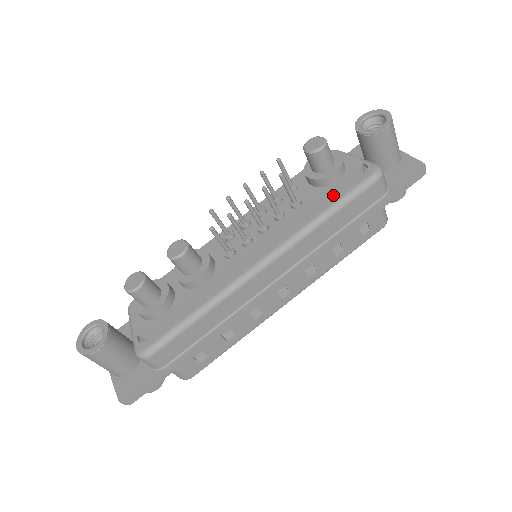
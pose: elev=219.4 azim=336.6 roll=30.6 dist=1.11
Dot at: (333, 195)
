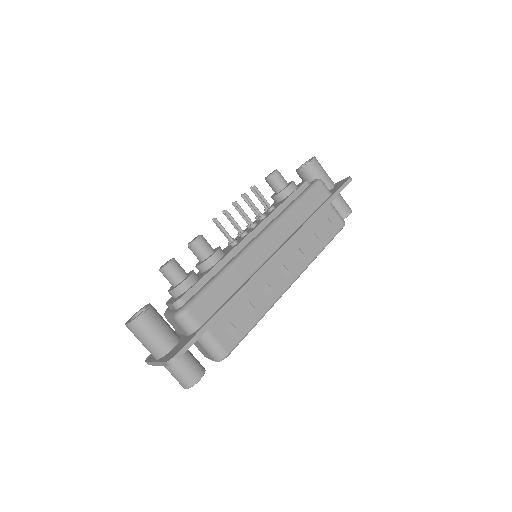
Dot at: (294, 198)
